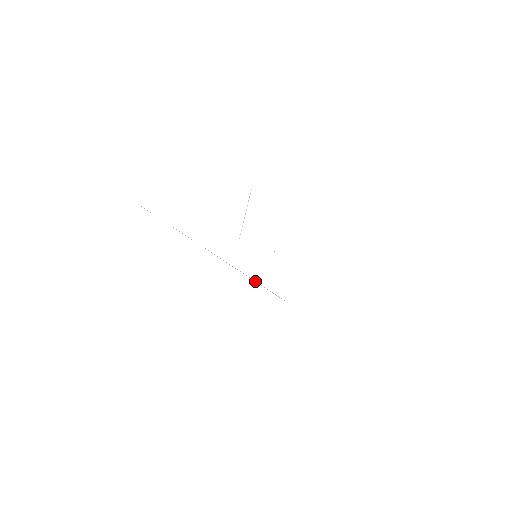
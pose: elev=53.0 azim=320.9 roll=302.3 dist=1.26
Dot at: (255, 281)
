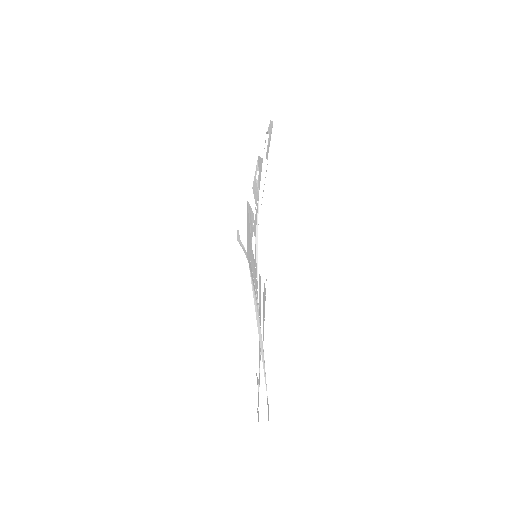
Dot at: (254, 293)
